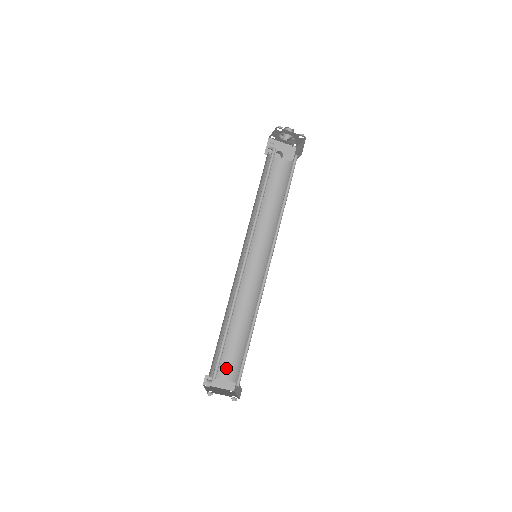
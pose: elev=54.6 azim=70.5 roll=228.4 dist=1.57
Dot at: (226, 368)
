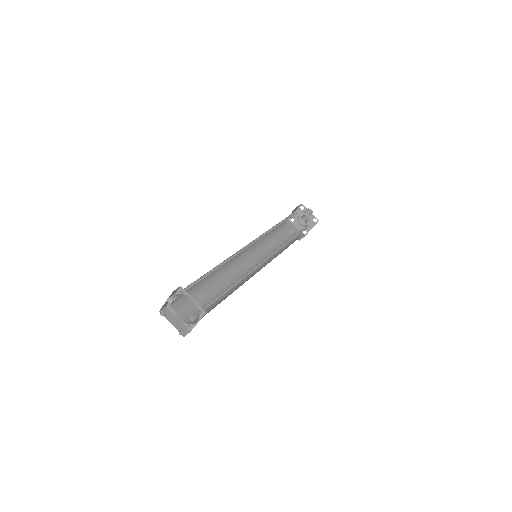
Dot at: (188, 314)
